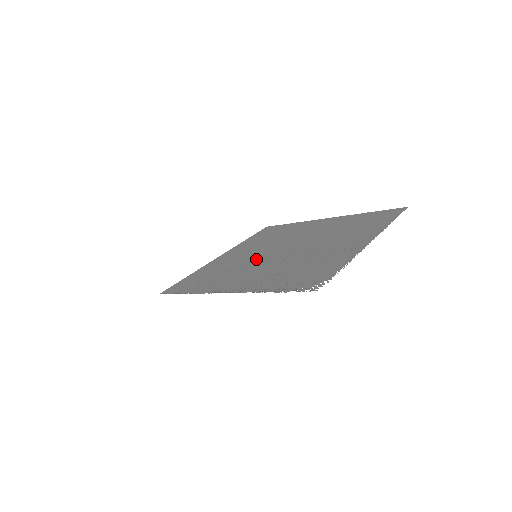
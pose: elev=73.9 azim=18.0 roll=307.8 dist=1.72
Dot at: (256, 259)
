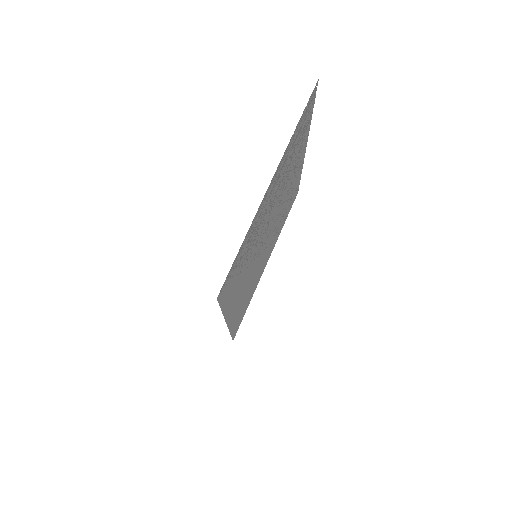
Dot at: (259, 243)
